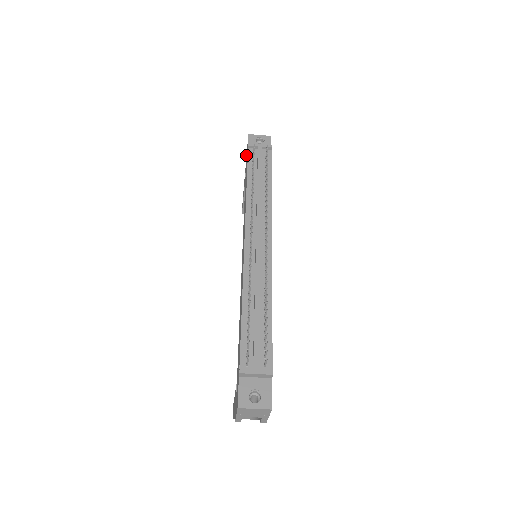
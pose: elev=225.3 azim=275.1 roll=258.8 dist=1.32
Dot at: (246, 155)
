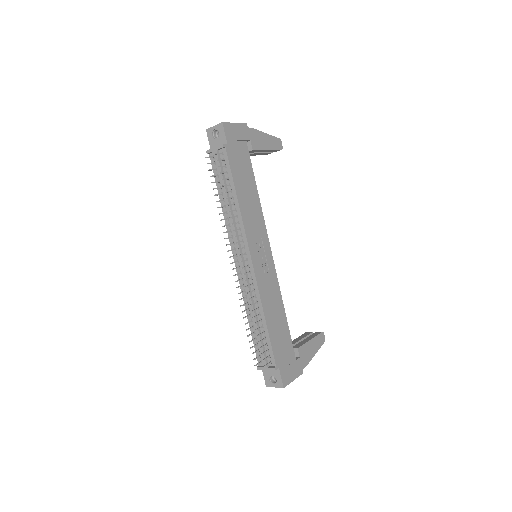
Dot at: occluded
